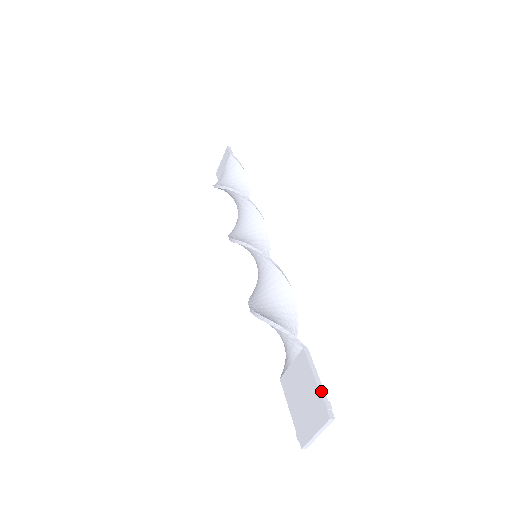
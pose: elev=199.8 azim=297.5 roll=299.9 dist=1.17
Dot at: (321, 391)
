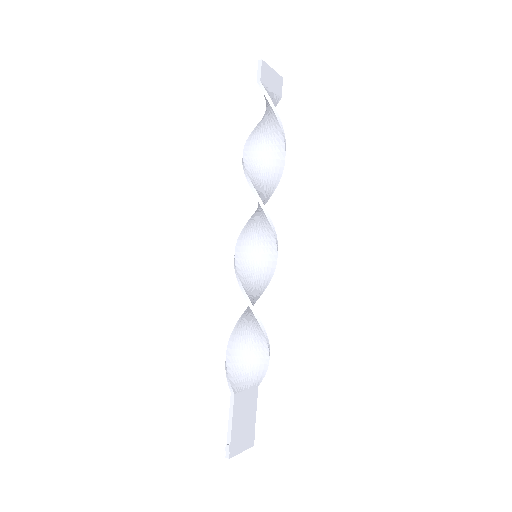
Dot at: (228, 435)
